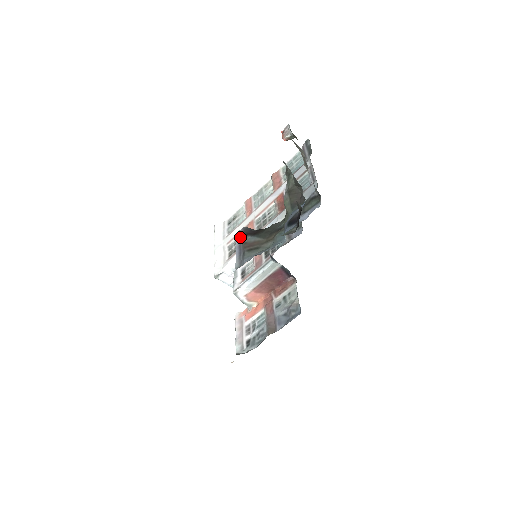
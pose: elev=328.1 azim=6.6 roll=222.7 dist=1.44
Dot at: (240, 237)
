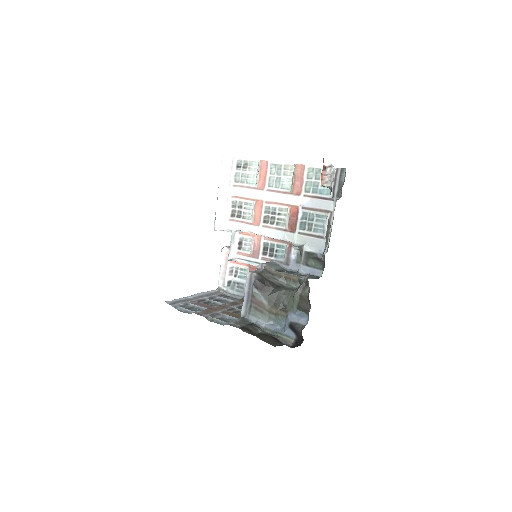
Dot at: (251, 283)
